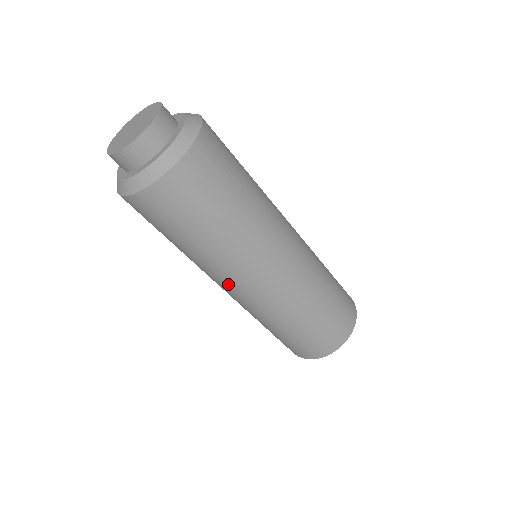
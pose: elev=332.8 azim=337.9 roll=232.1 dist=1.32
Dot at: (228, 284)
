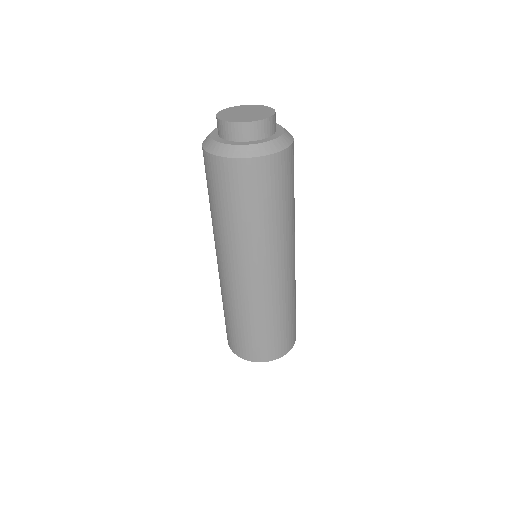
Dot at: (250, 266)
